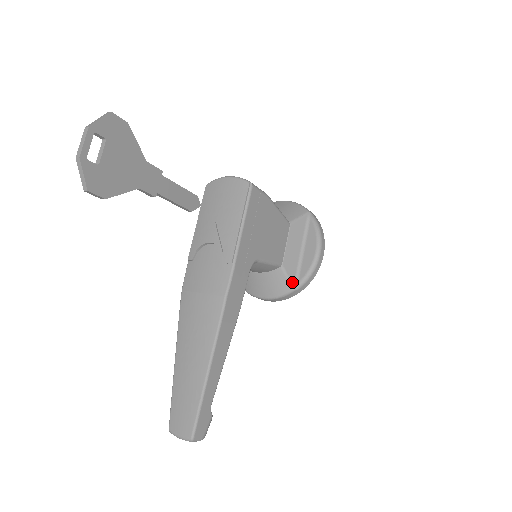
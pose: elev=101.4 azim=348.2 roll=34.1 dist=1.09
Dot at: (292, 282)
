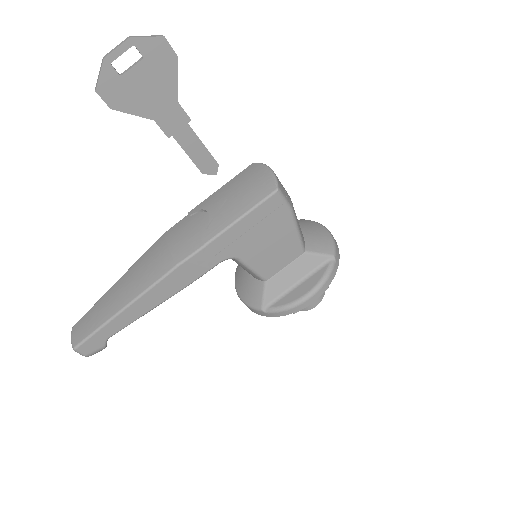
Dot at: (265, 302)
